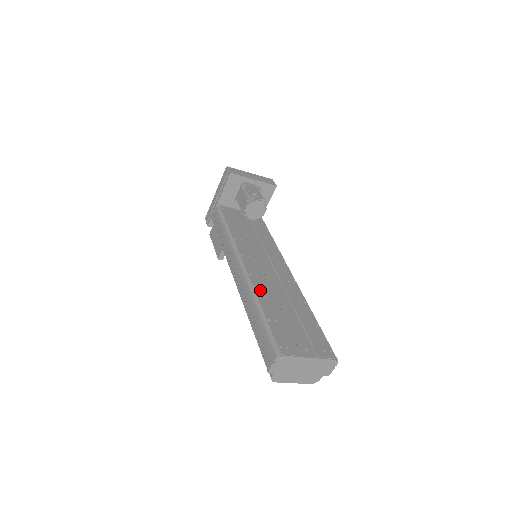
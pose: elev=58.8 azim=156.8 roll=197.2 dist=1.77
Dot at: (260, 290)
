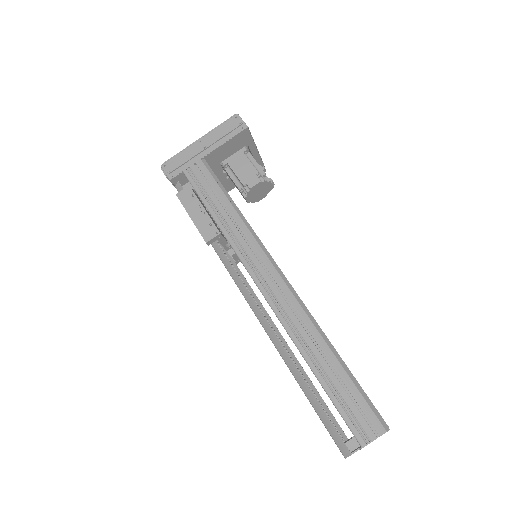
Dot at: occluded
